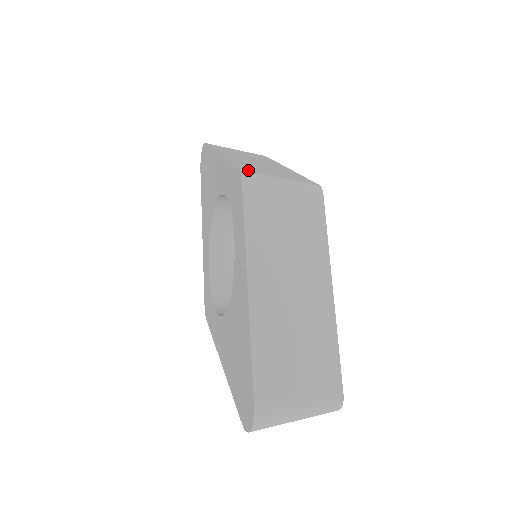
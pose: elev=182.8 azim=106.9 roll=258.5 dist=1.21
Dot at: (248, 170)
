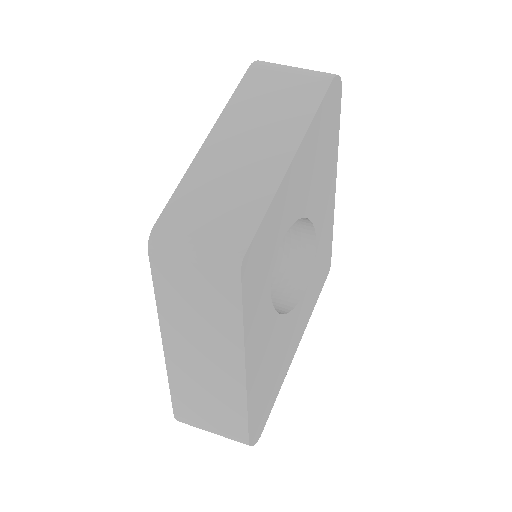
Dot at: (164, 228)
